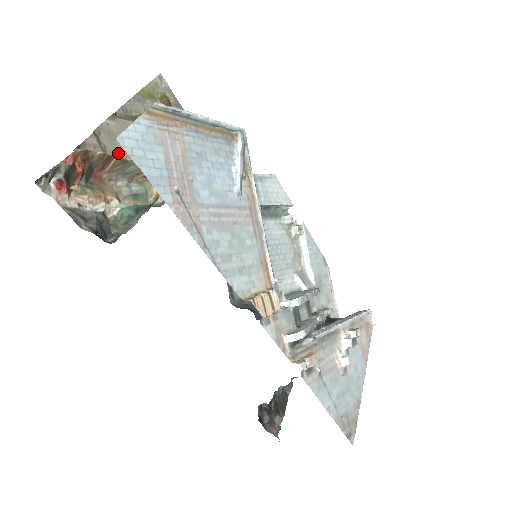
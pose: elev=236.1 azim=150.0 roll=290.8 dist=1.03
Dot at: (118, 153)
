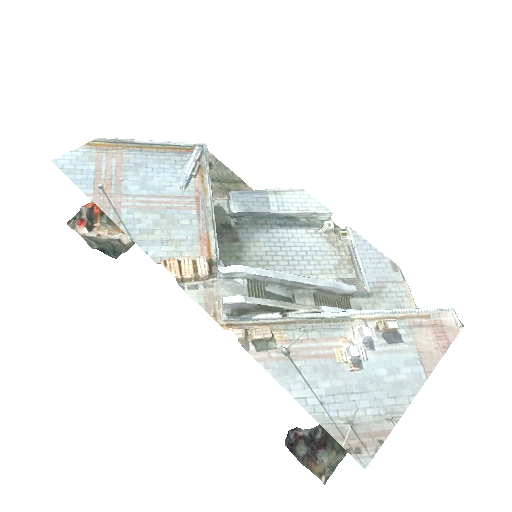
Dot at: occluded
